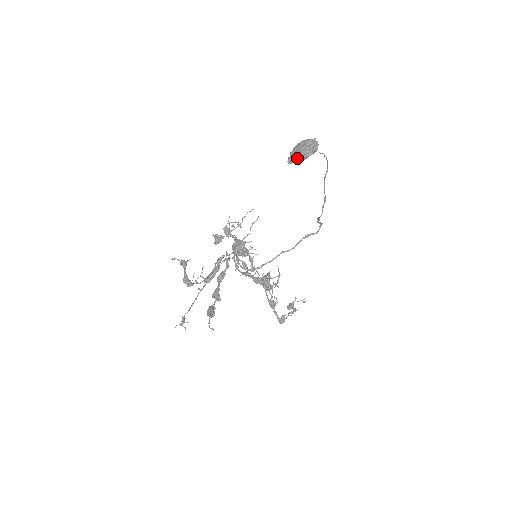
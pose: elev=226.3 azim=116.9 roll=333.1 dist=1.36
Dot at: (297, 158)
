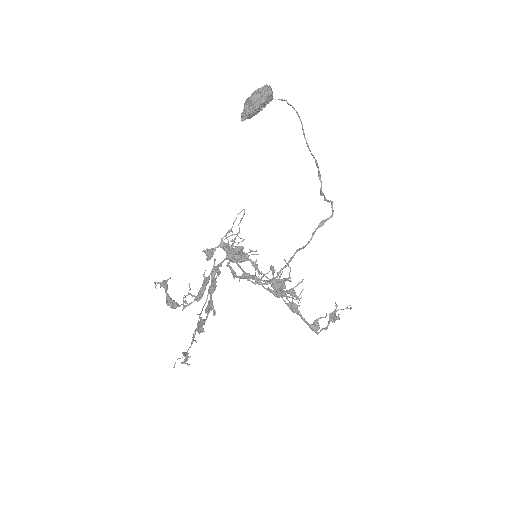
Dot at: (248, 109)
